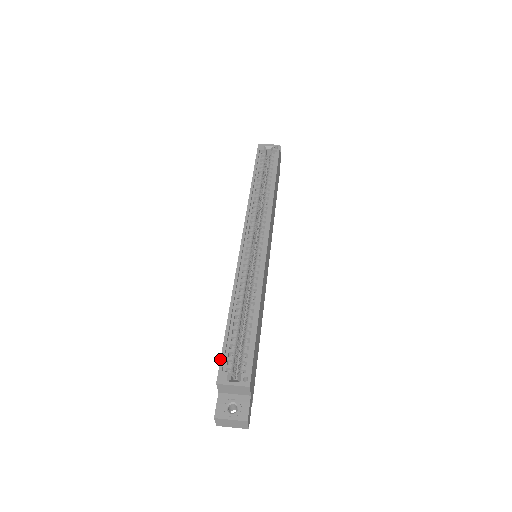
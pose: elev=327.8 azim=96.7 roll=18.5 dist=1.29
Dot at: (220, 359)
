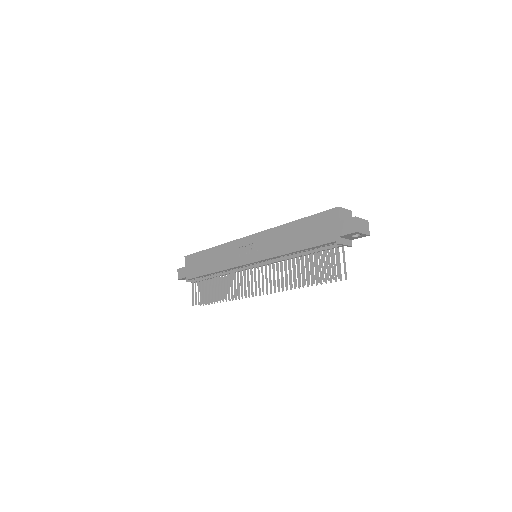
Dot at: (324, 211)
